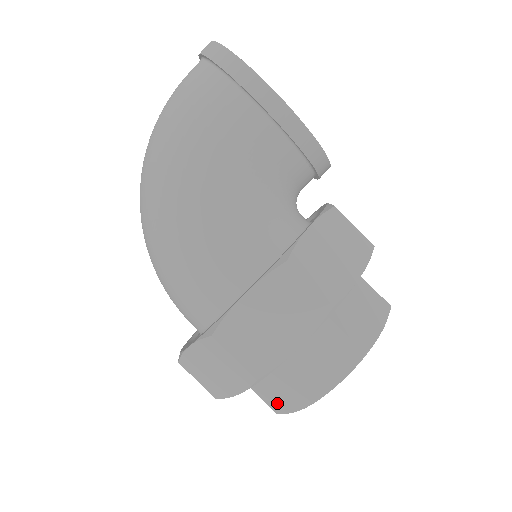
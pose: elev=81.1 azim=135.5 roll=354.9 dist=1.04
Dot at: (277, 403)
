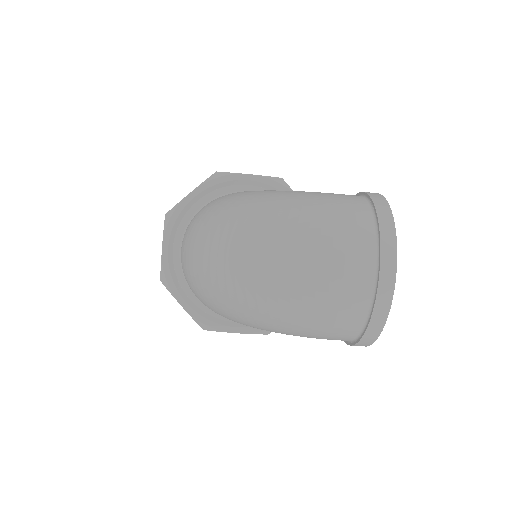
Dot at: occluded
